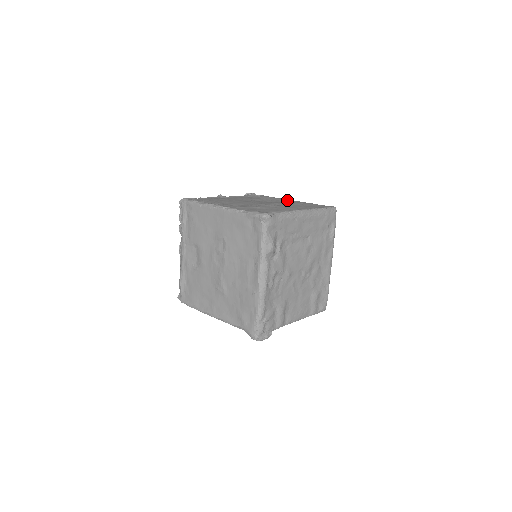
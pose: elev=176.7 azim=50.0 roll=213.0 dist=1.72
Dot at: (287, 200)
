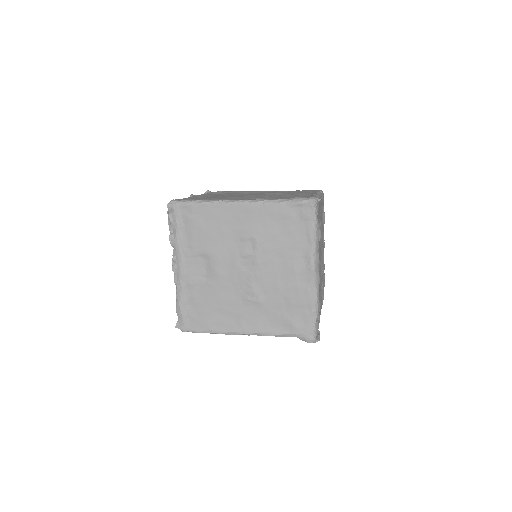
Dot at: (261, 191)
